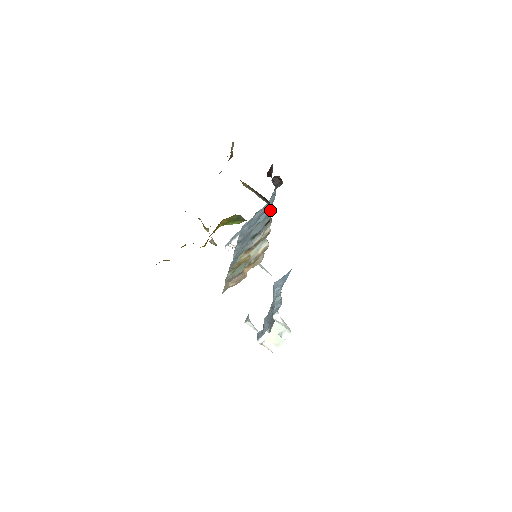
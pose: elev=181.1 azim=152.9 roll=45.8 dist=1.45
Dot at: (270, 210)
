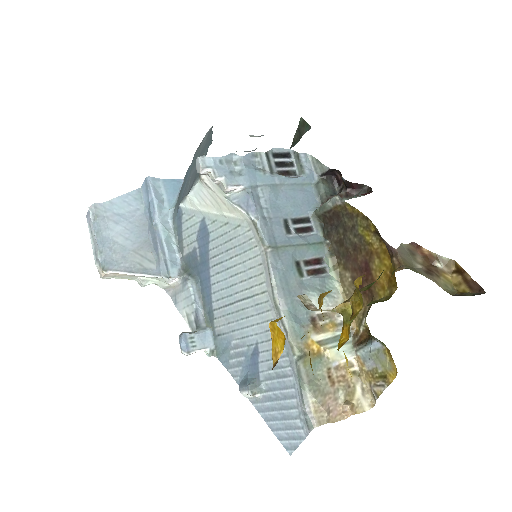
Dot at: (326, 241)
